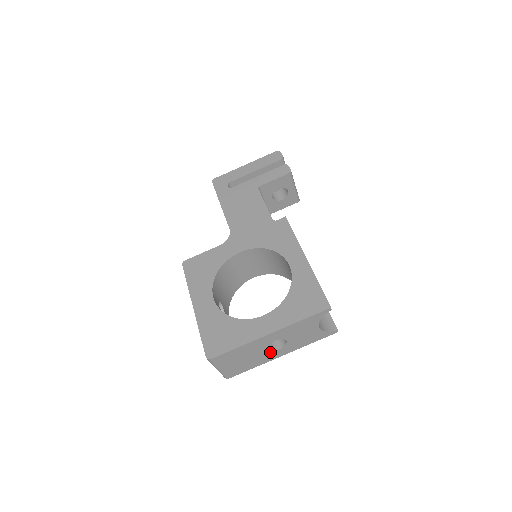
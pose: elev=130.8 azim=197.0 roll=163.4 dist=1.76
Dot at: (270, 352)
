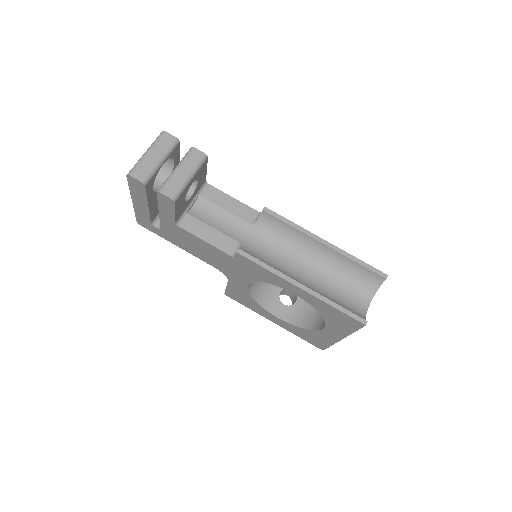
Dot at: occluded
